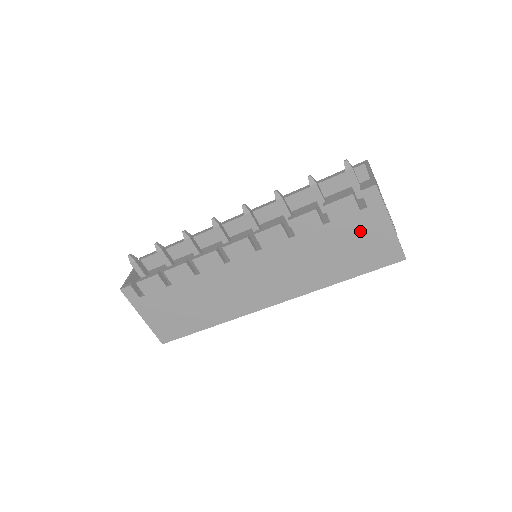
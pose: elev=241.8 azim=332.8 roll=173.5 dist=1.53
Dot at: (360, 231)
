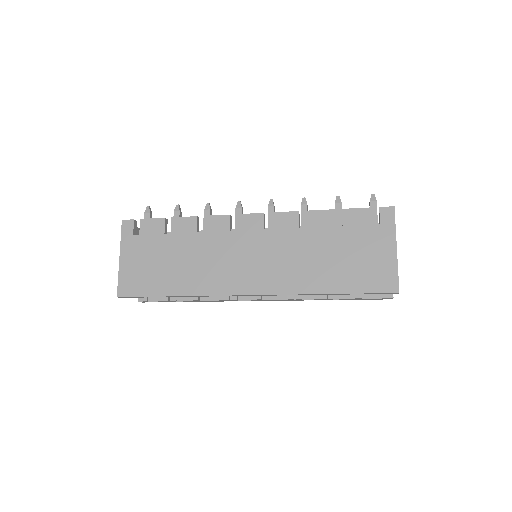
Dot at: (365, 245)
